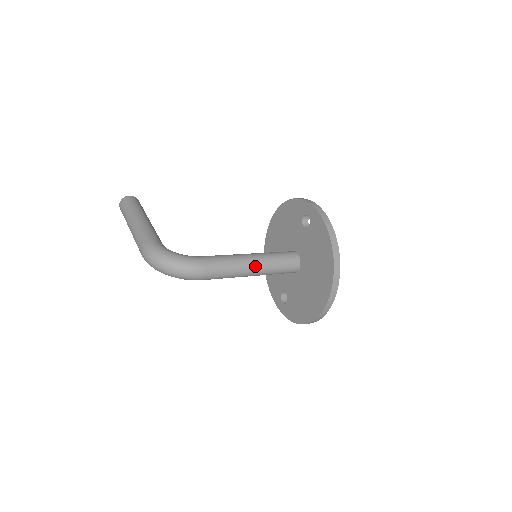
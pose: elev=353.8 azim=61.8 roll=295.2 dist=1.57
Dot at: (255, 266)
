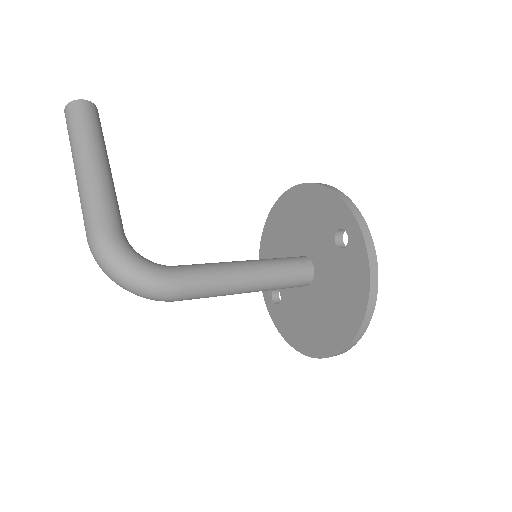
Dot at: (252, 287)
